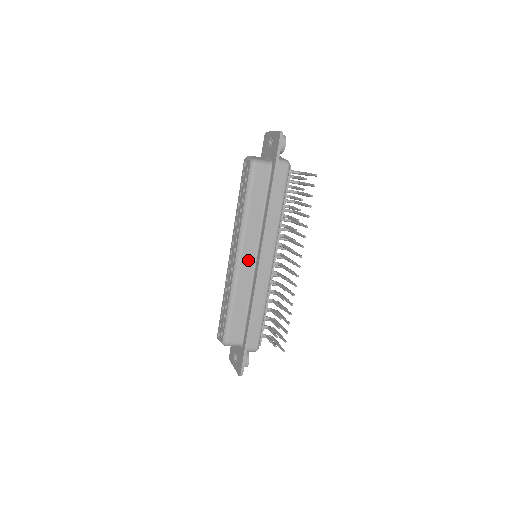
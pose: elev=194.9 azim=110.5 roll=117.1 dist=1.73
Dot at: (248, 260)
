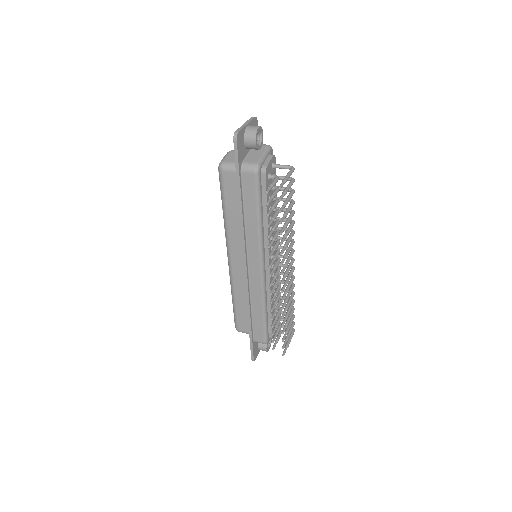
Dot at: (239, 264)
